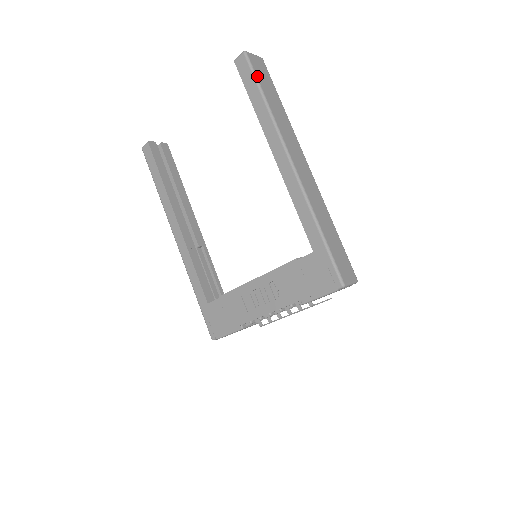
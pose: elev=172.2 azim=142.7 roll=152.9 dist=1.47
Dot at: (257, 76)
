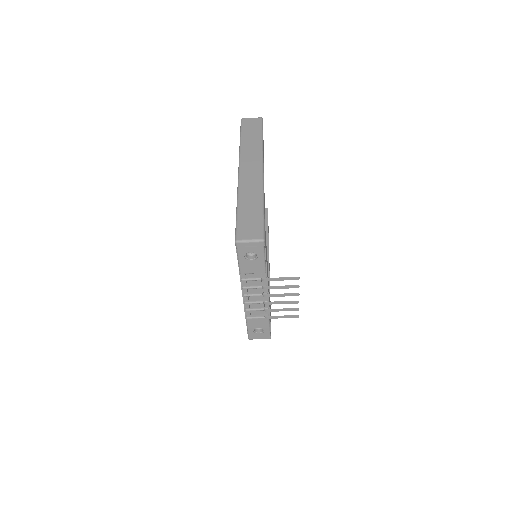
Dot at: (242, 129)
